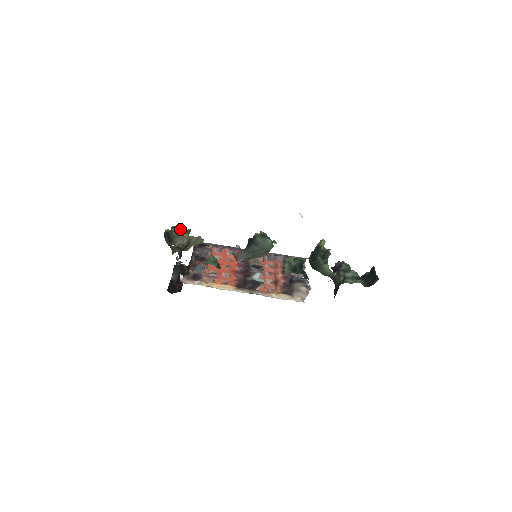
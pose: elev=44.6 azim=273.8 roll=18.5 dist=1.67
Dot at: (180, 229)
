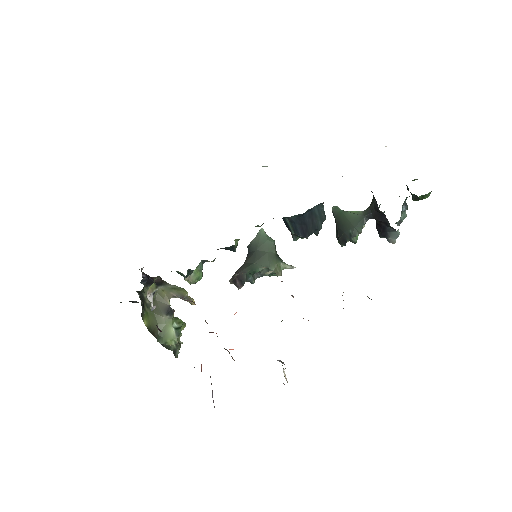
Dot at: occluded
